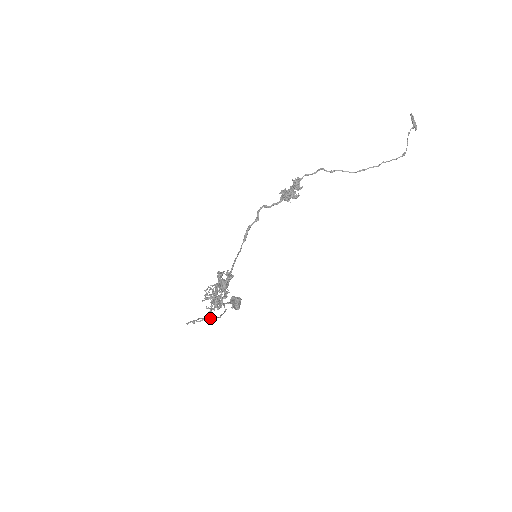
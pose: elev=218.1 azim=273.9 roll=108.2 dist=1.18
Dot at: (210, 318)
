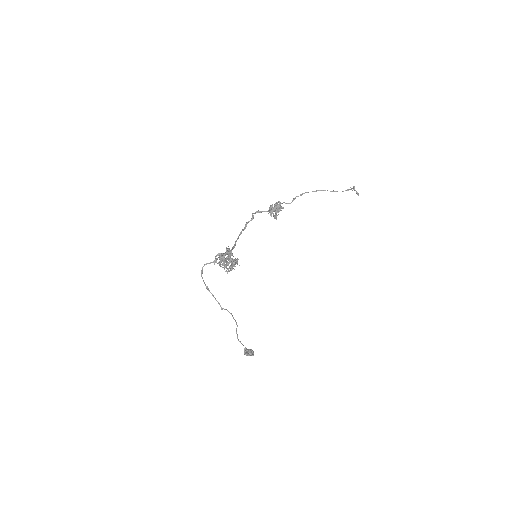
Dot at: (222, 308)
